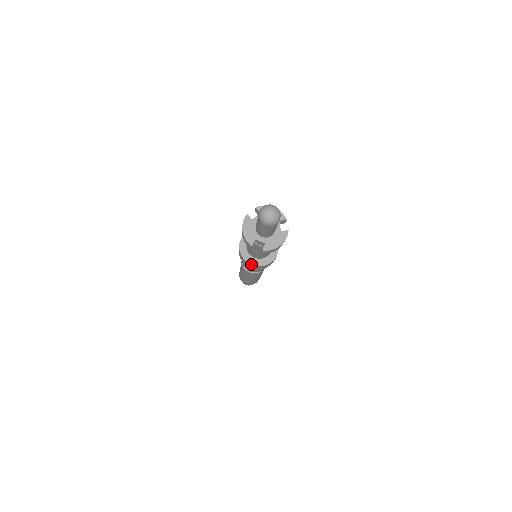
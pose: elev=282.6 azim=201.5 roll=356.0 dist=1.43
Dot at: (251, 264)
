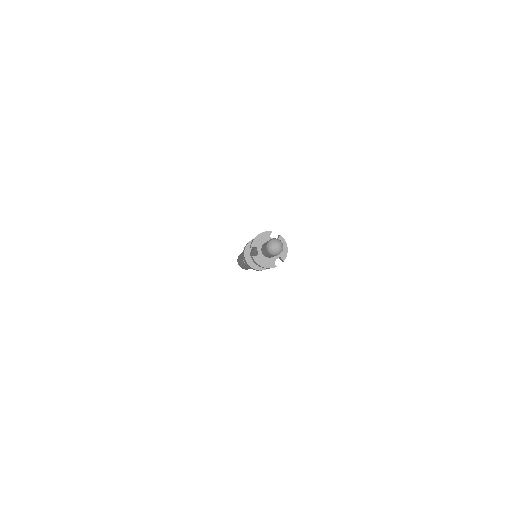
Dot at: (244, 255)
